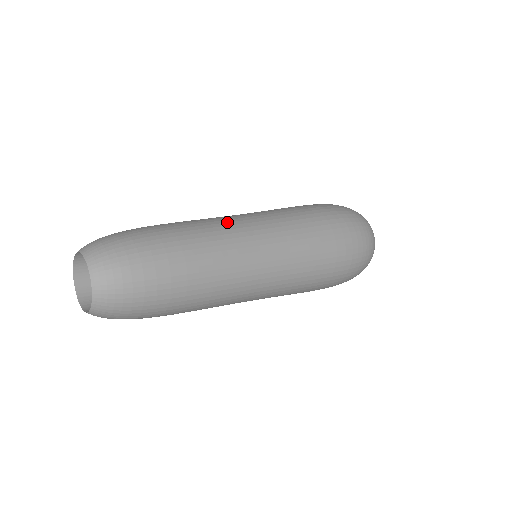
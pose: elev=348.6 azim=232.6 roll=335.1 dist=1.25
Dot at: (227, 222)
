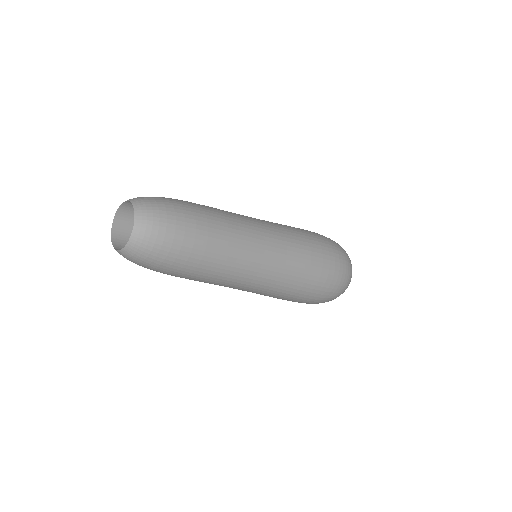
Dot at: occluded
